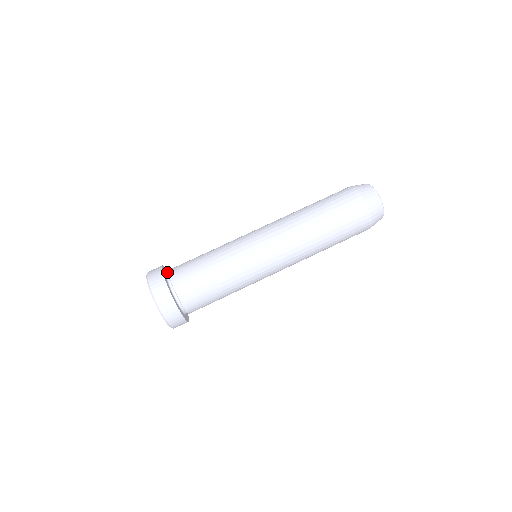
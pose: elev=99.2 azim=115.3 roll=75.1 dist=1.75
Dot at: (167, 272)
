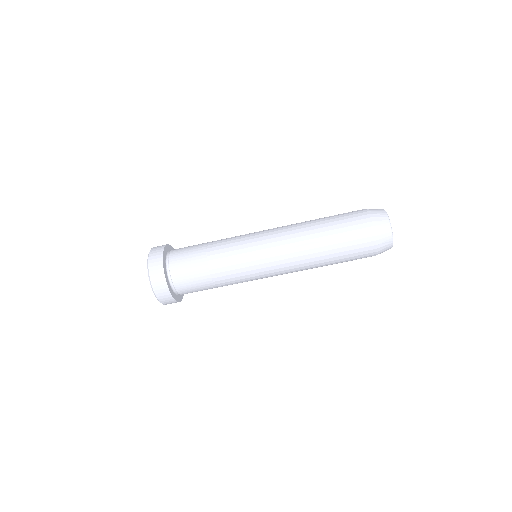
Dot at: (164, 259)
